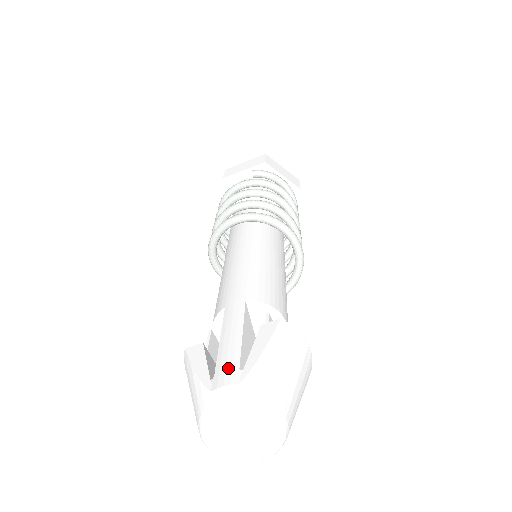
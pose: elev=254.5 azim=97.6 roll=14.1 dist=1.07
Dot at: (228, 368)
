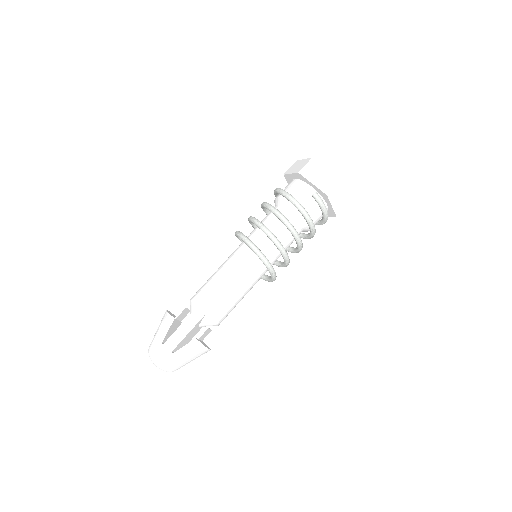
Dot at: (169, 347)
